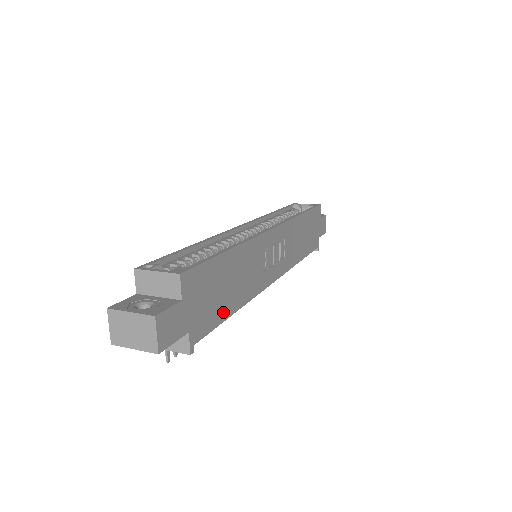
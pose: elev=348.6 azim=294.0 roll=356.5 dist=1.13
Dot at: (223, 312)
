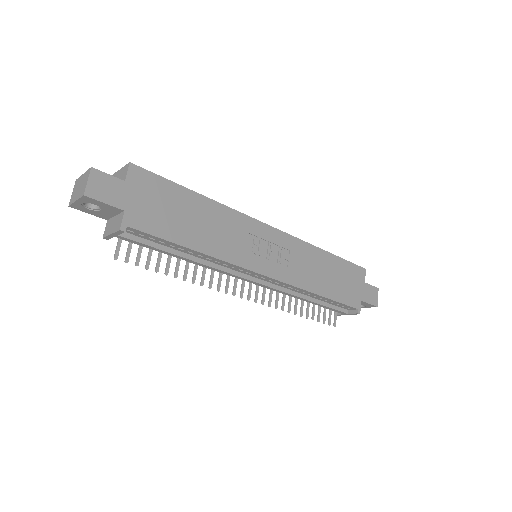
Dot at: (175, 235)
